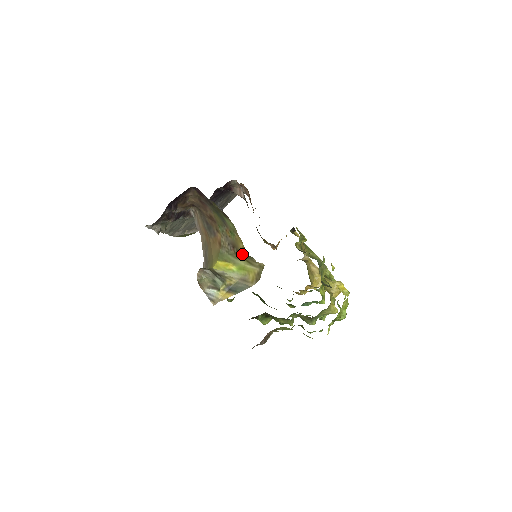
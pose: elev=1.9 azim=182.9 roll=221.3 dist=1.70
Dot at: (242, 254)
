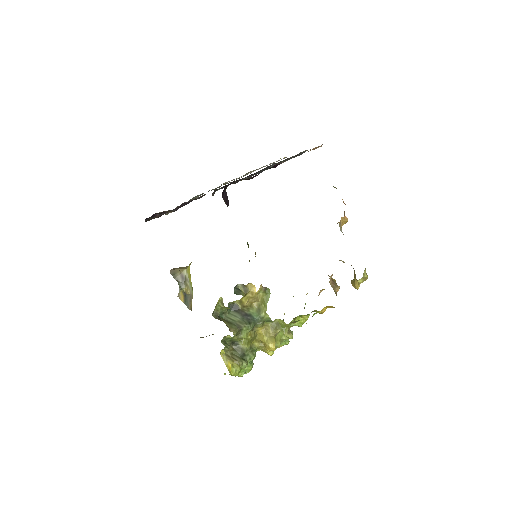
Dot at: occluded
